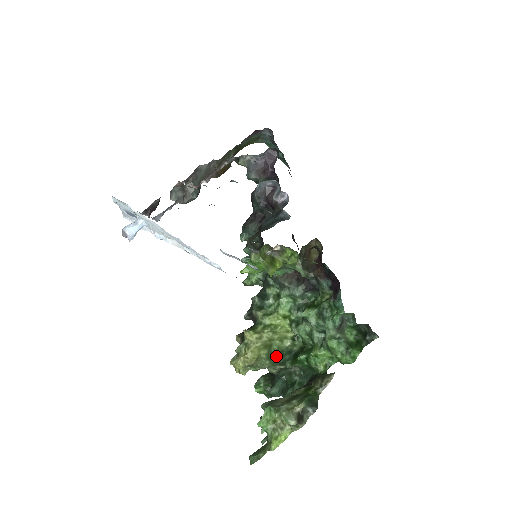
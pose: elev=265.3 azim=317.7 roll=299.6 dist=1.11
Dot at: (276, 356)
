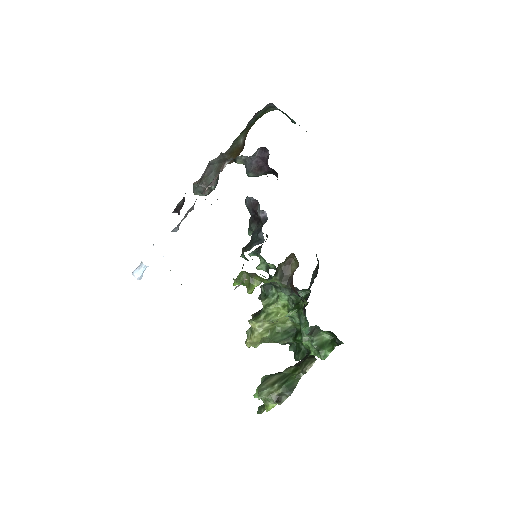
Dot at: (280, 335)
